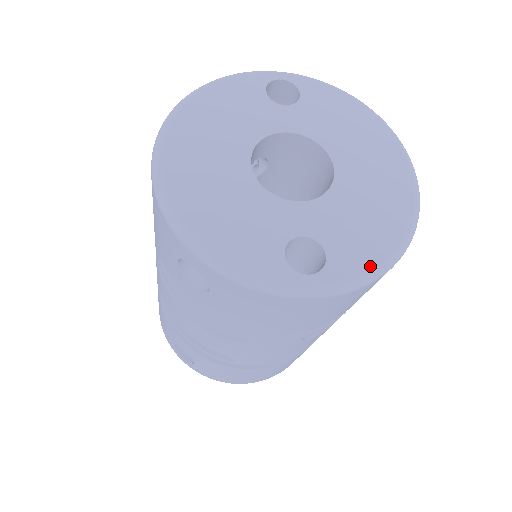
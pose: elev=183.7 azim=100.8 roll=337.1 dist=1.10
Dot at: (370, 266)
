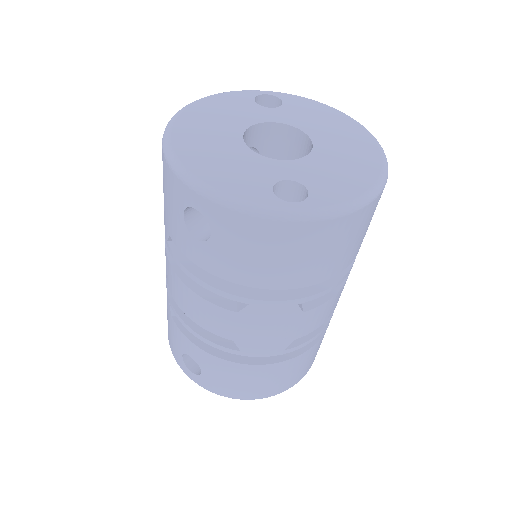
Dot at: (347, 199)
